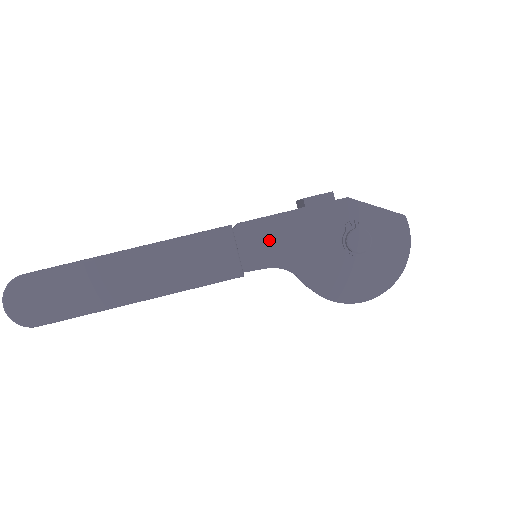
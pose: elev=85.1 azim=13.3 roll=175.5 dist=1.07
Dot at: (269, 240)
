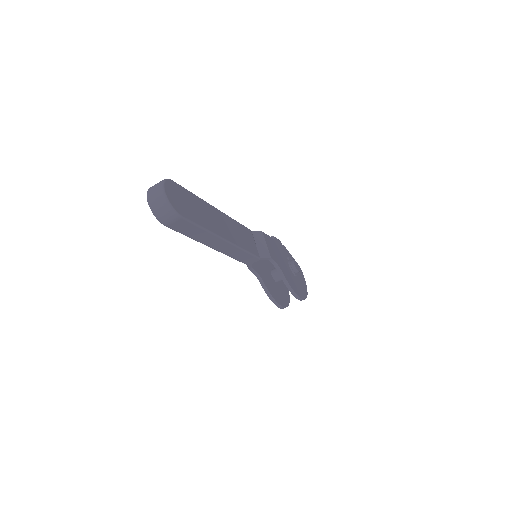
Dot at: (269, 245)
